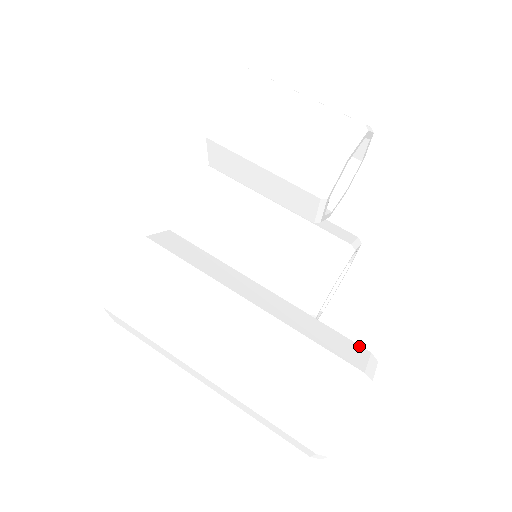
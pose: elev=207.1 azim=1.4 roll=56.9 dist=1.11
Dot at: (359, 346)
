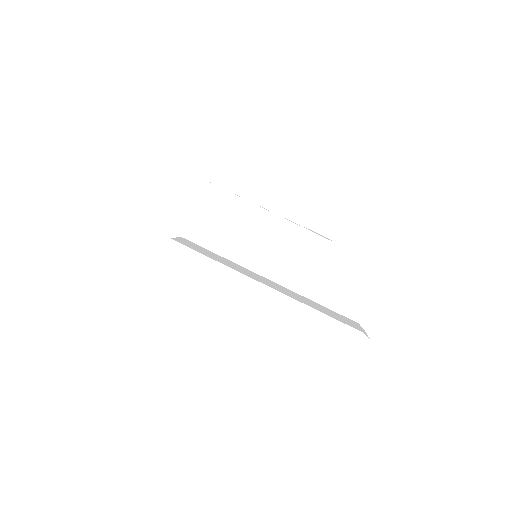
Dot at: (349, 319)
